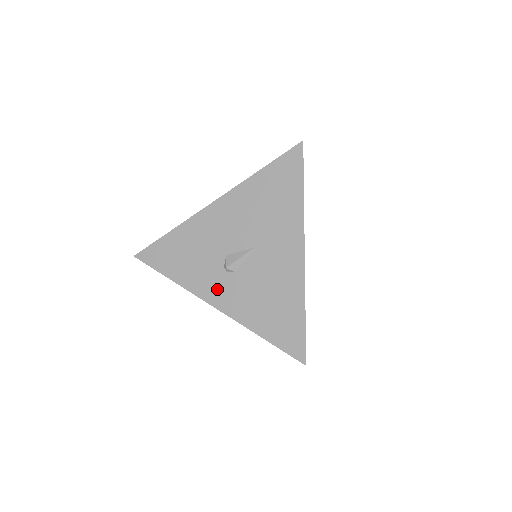
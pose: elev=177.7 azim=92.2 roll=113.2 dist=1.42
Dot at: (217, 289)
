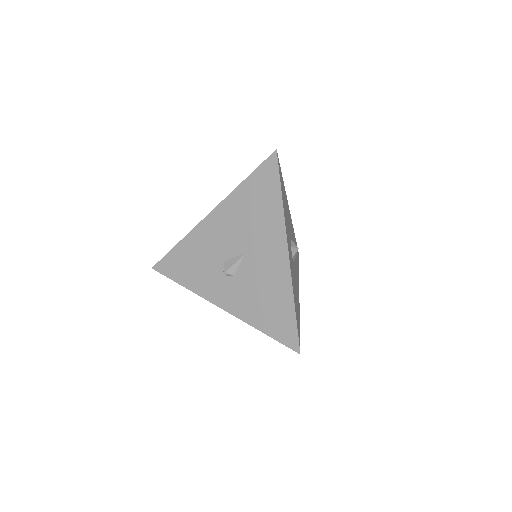
Dot at: (220, 292)
